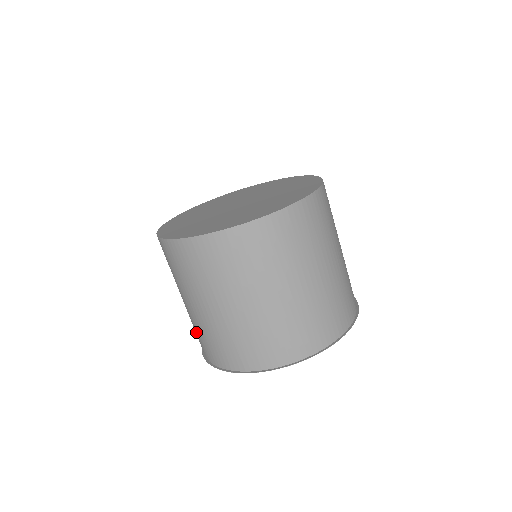
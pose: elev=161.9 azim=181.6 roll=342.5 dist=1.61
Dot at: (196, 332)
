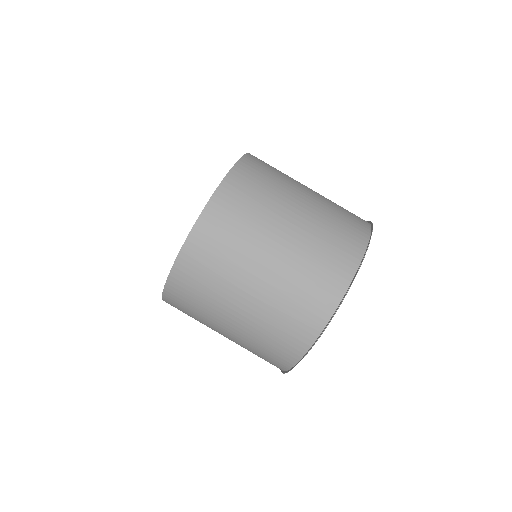
Dot at: (256, 354)
